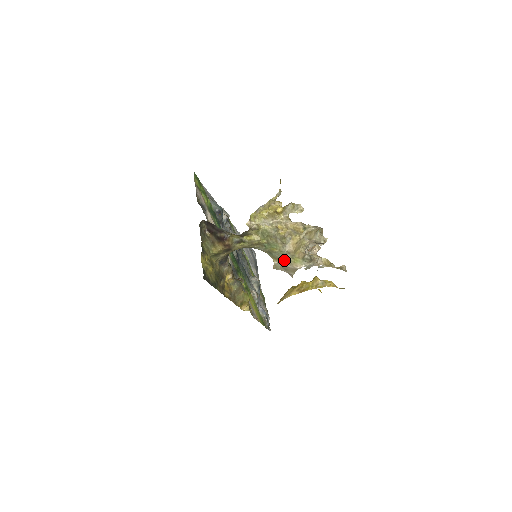
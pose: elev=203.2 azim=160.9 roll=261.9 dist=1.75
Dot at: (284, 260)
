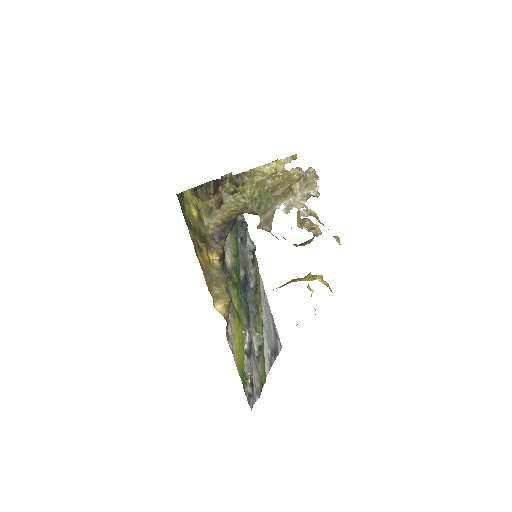
Dot at: (268, 208)
